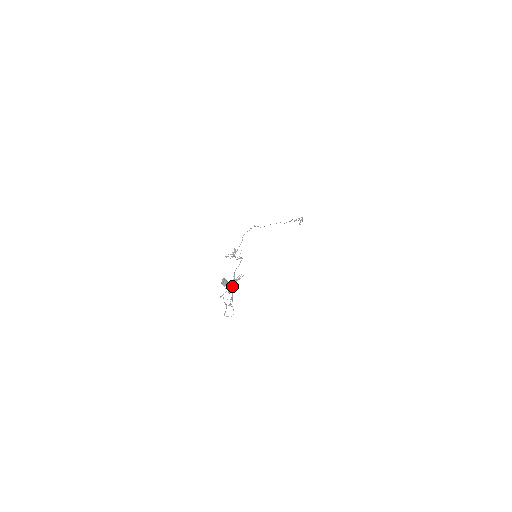
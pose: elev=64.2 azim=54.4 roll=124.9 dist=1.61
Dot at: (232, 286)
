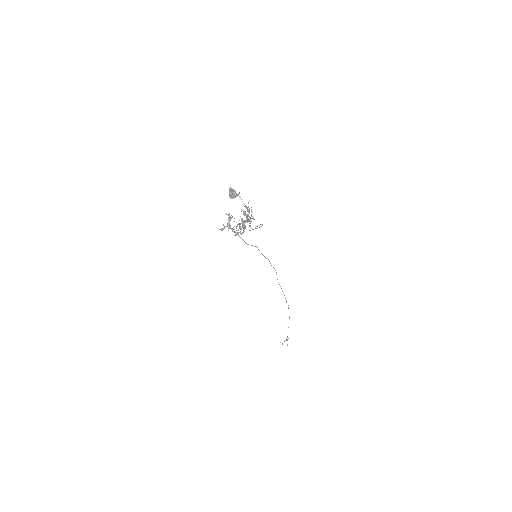
Dot at: (244, 222)
